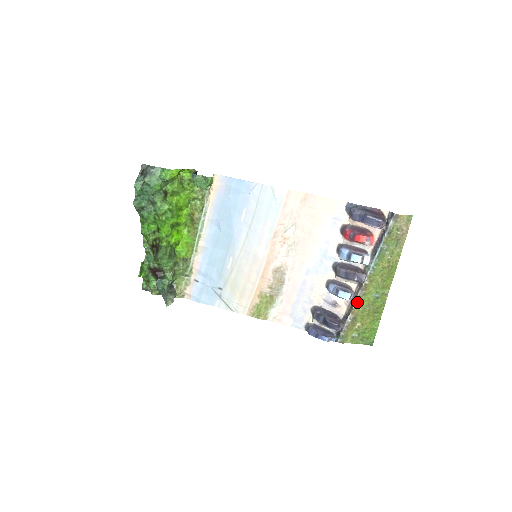
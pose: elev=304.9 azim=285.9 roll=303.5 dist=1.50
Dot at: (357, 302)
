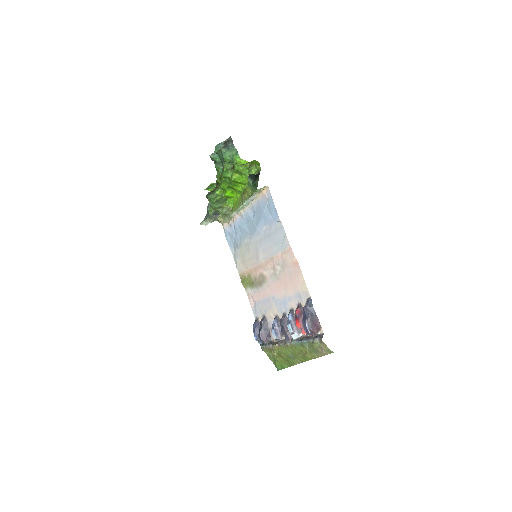
Dot at: (279, 345)
